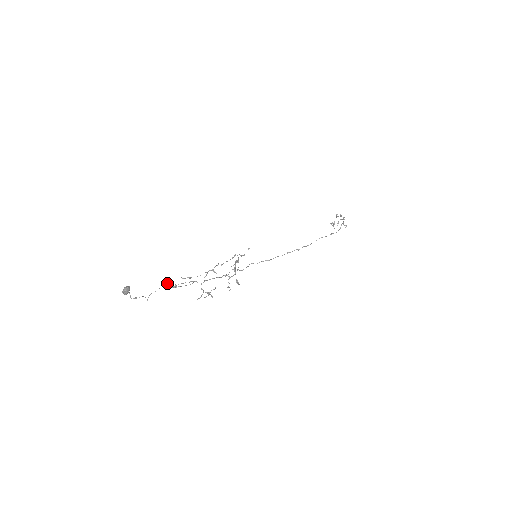
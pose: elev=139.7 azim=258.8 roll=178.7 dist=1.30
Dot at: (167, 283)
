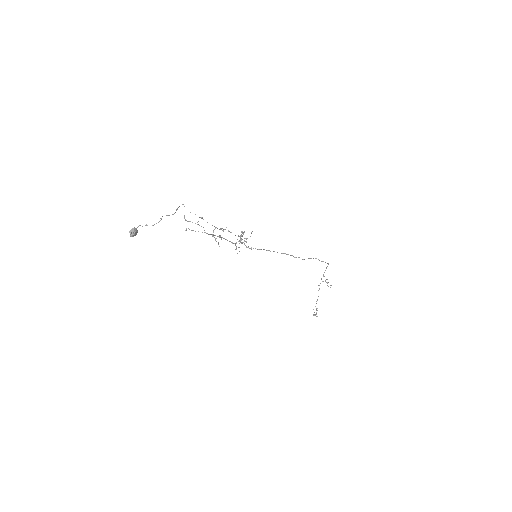
Dot at: (183, 204)
